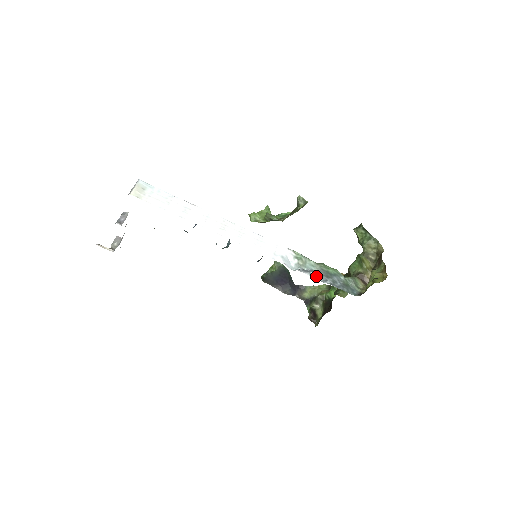
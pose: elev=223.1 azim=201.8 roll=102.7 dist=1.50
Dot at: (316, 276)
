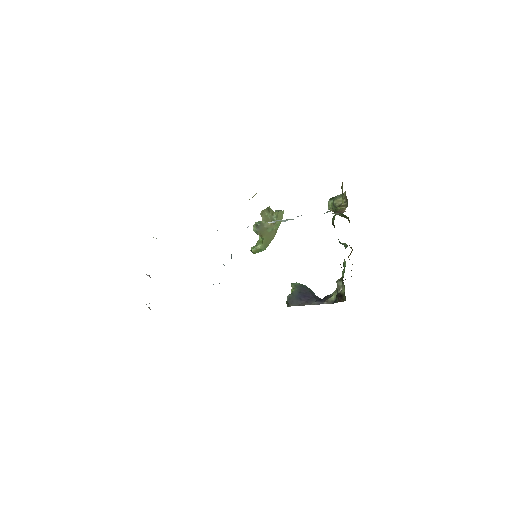
Dot at: occluded
